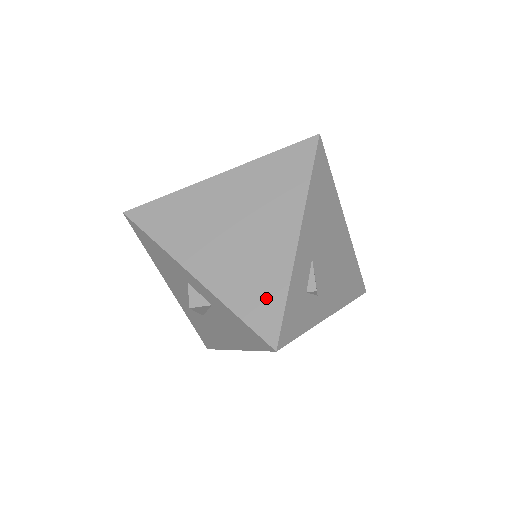
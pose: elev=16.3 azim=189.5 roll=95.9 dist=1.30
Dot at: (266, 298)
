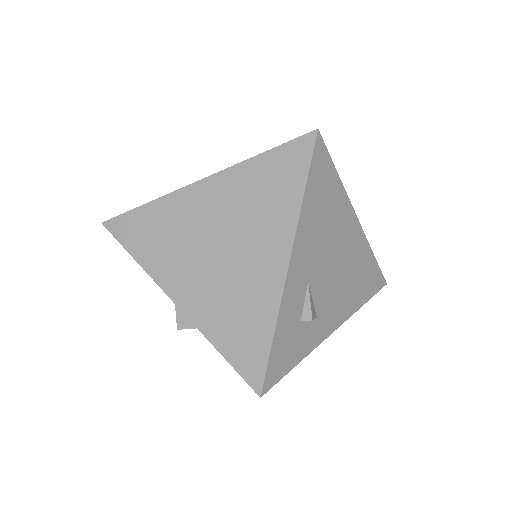
Dot at: (251, 336)
